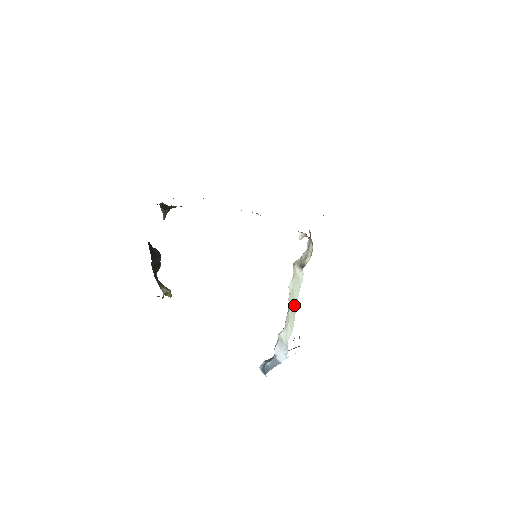
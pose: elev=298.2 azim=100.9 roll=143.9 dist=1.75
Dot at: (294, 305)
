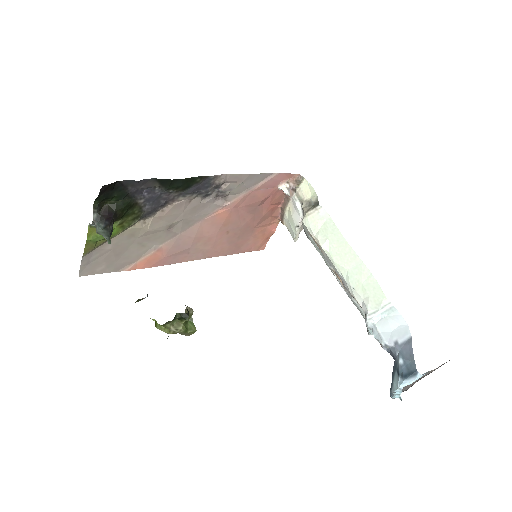
Dot at: (348, 251)
